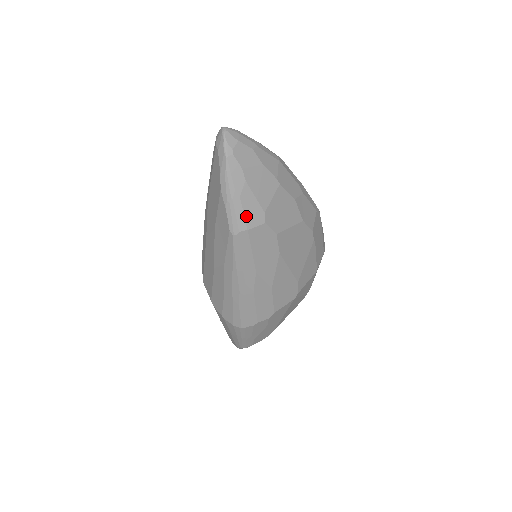
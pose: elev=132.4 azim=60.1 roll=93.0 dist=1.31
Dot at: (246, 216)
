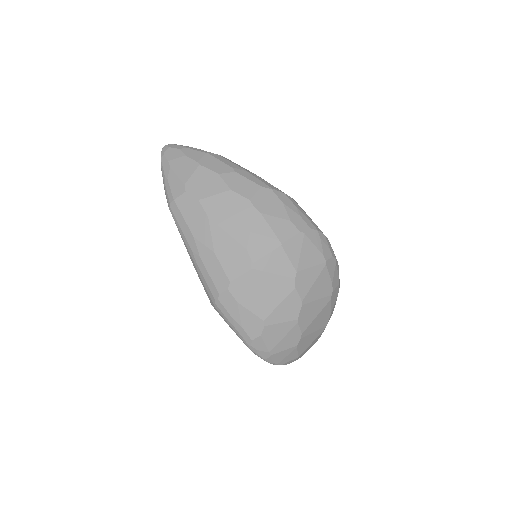
Dot at: (172, 191)
